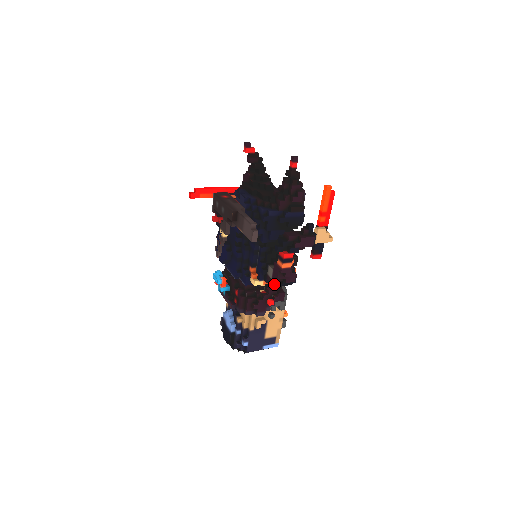
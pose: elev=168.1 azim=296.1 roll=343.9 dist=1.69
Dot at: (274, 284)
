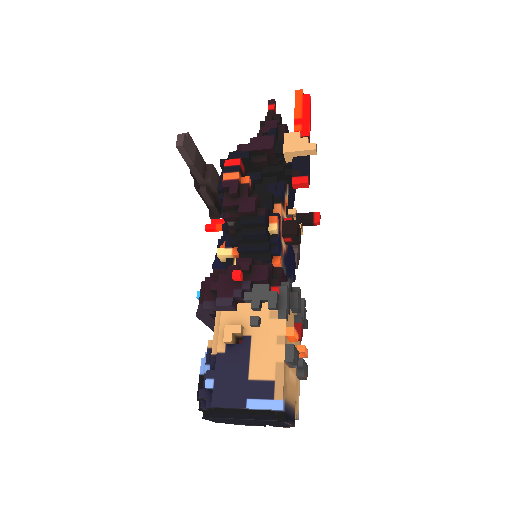
Dot at: (239, 239)
